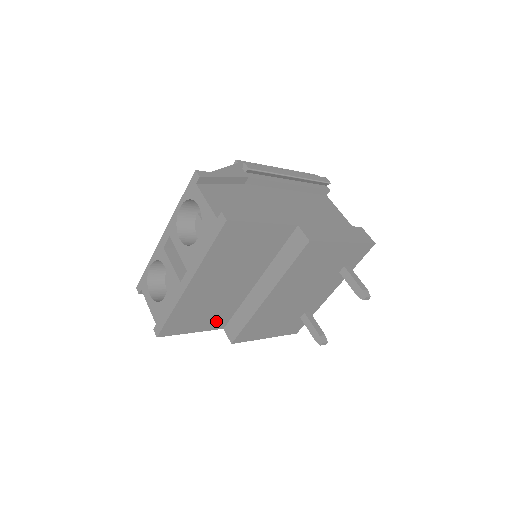
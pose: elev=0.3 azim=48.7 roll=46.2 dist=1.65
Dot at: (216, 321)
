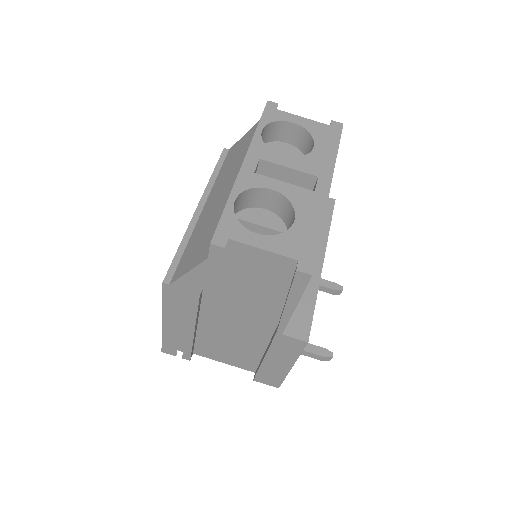
Dot at: occluded
